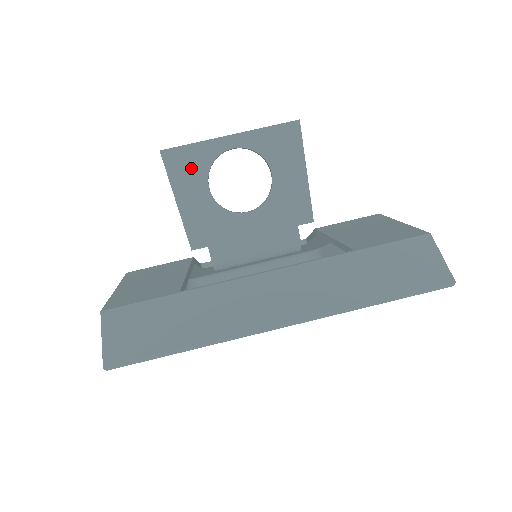
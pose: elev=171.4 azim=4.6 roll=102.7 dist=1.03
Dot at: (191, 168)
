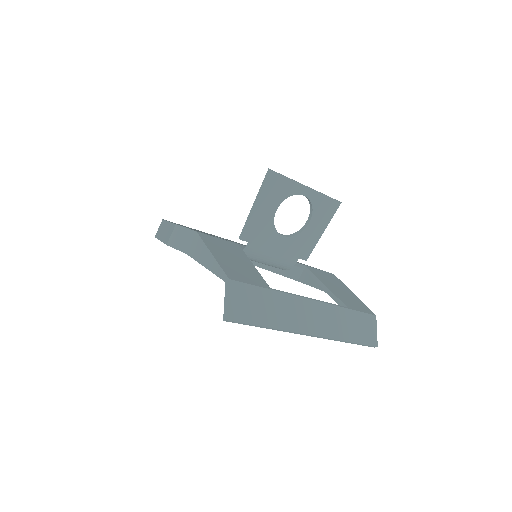
Dot at: (278, 192)
